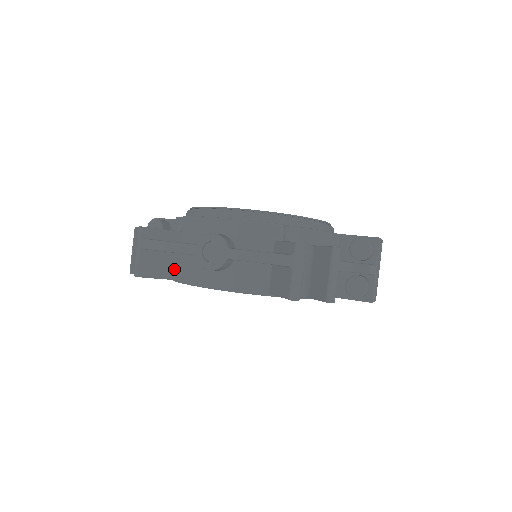
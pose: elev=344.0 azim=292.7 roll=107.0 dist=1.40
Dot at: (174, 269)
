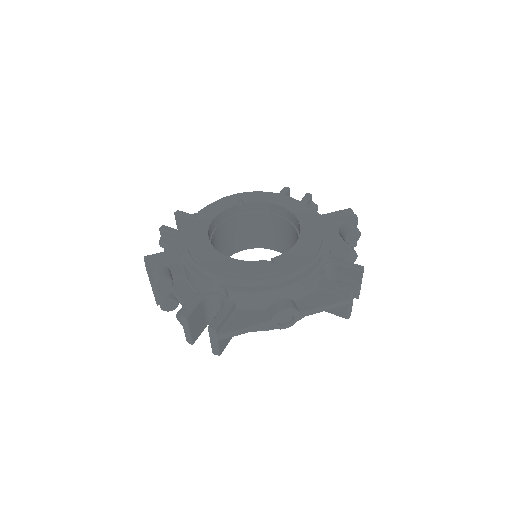
Dot at: occluded
